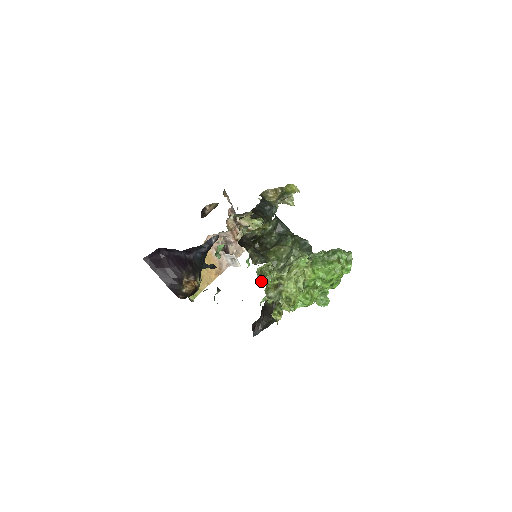
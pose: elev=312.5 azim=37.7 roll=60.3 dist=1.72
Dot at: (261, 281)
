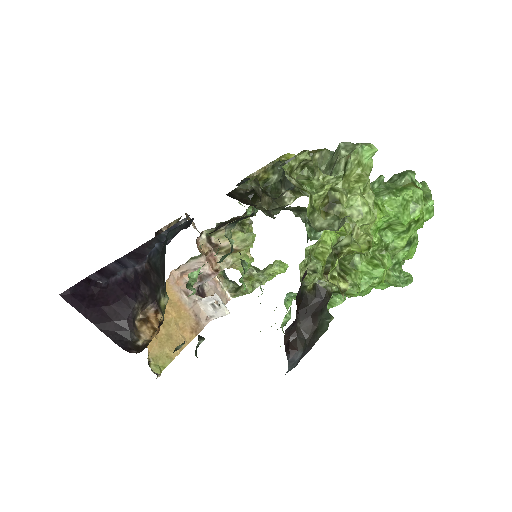
Dot at: (297, 187)
